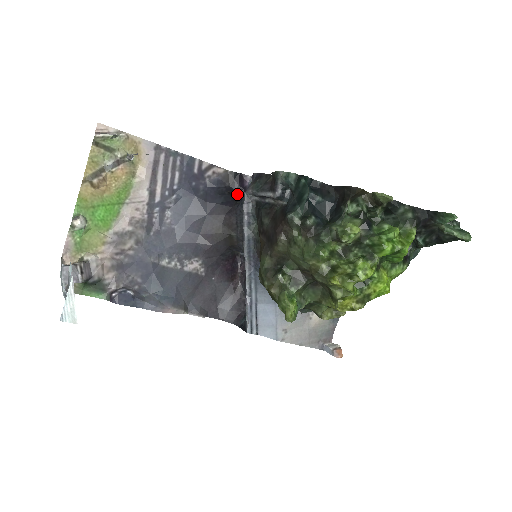
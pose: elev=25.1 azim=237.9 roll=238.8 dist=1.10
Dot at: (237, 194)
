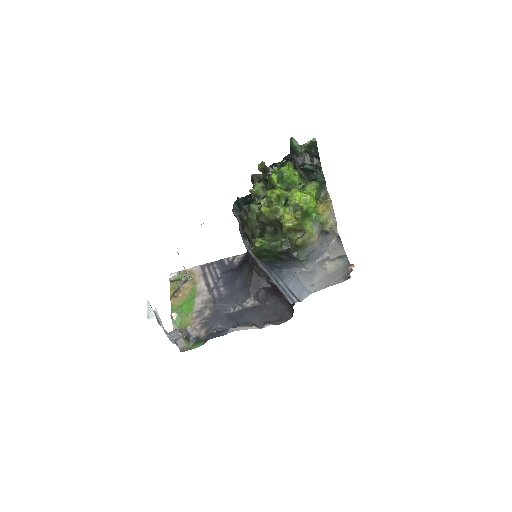
Dot at: occluded
